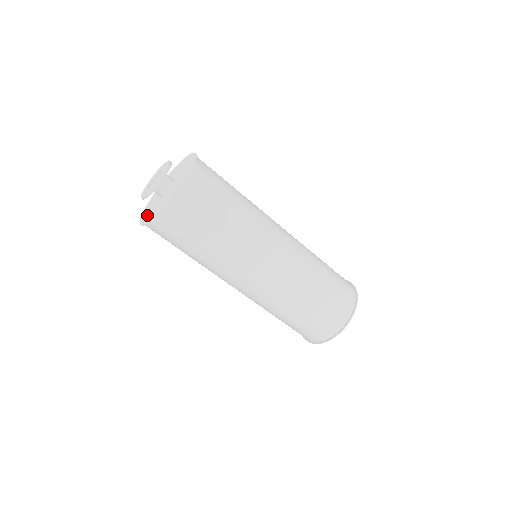
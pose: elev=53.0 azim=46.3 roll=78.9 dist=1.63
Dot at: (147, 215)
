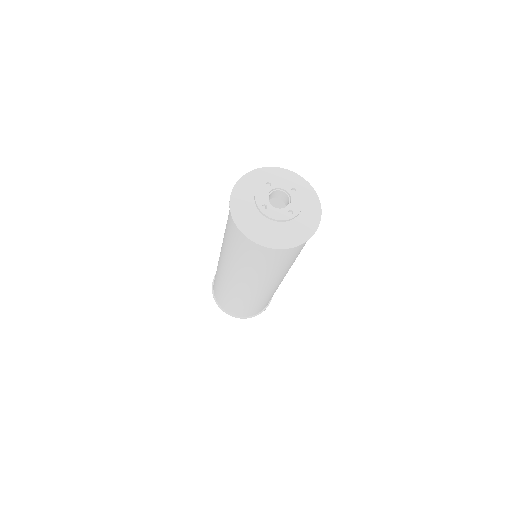
Dot at: (243, 211)
